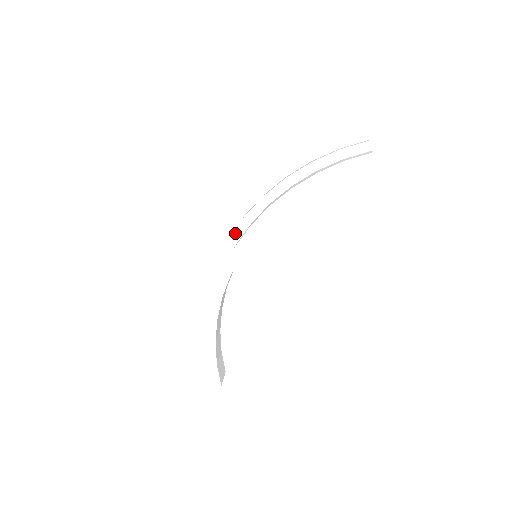
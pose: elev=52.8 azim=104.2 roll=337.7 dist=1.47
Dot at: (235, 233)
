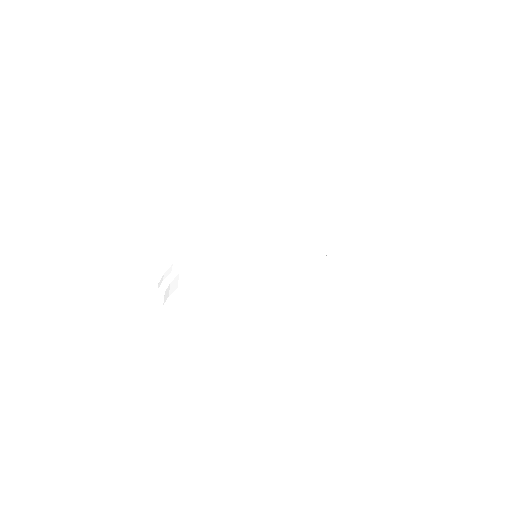
Dot at: (251, 238)
